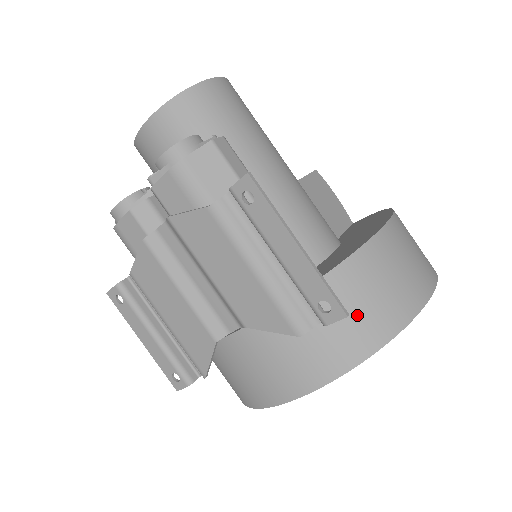
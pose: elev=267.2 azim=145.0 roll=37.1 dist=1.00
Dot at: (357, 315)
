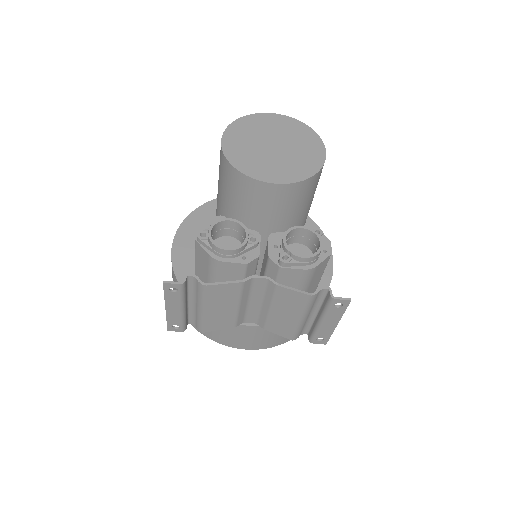
Dot at: occluded
